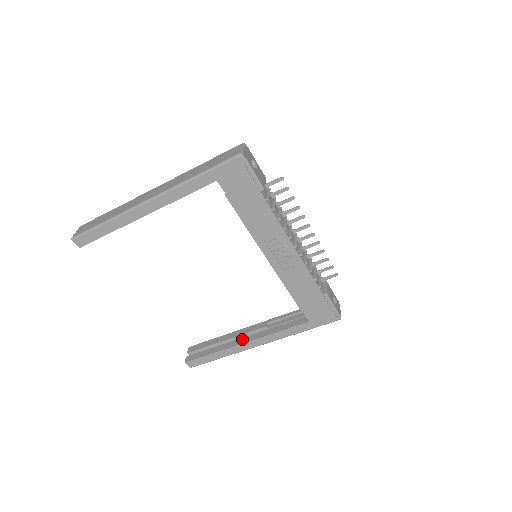
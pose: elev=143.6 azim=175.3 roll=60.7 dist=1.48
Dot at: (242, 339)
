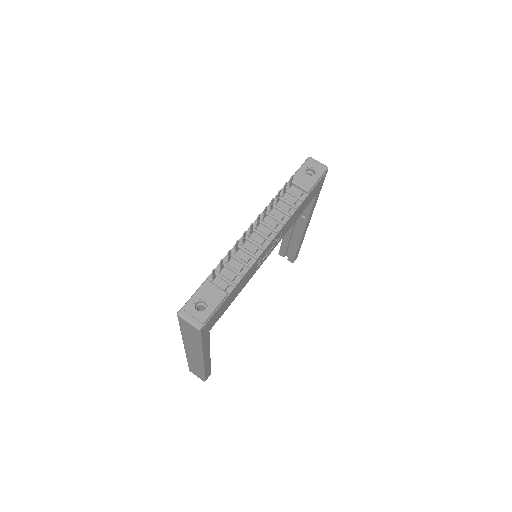
Dot at: (298, 232)
